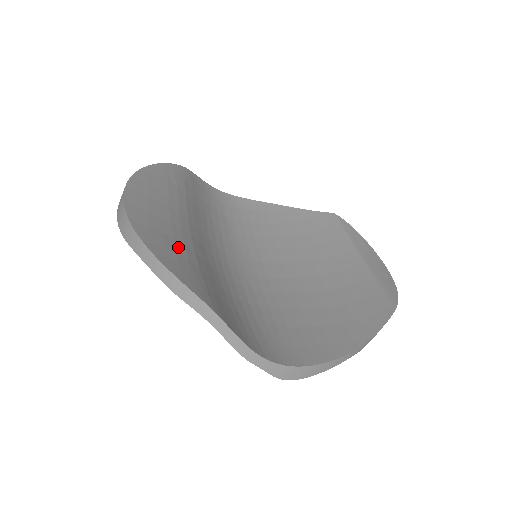
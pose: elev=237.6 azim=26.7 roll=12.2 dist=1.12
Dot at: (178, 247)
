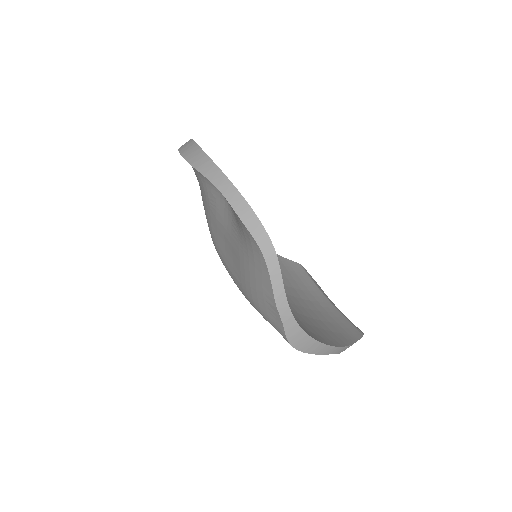
Dot at: occluded
